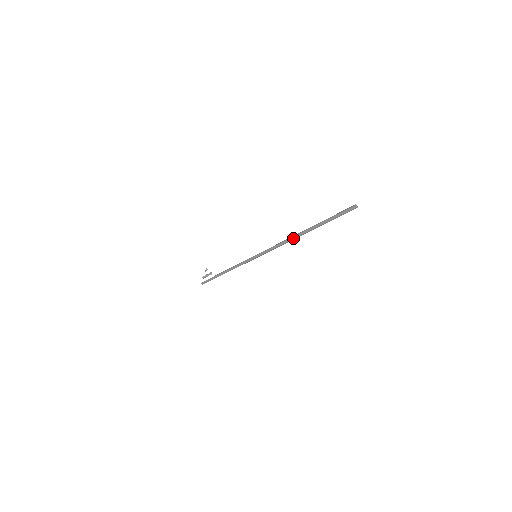
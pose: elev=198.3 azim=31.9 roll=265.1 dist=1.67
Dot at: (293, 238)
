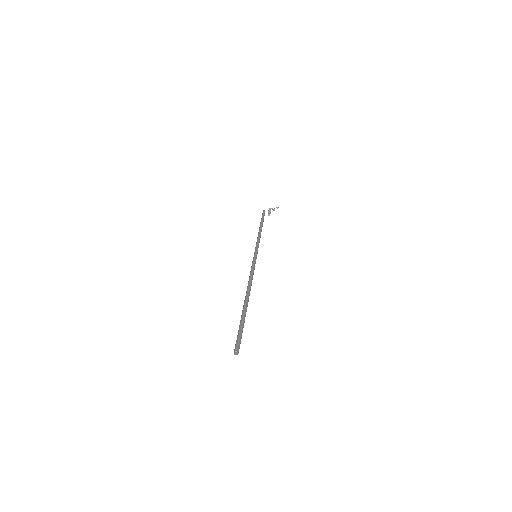
Dot at: (247, 290)
